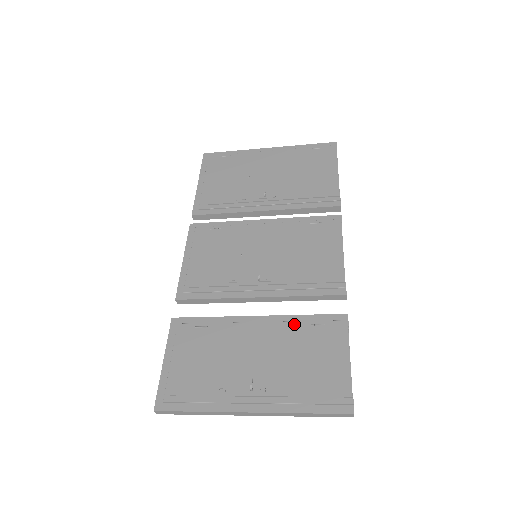
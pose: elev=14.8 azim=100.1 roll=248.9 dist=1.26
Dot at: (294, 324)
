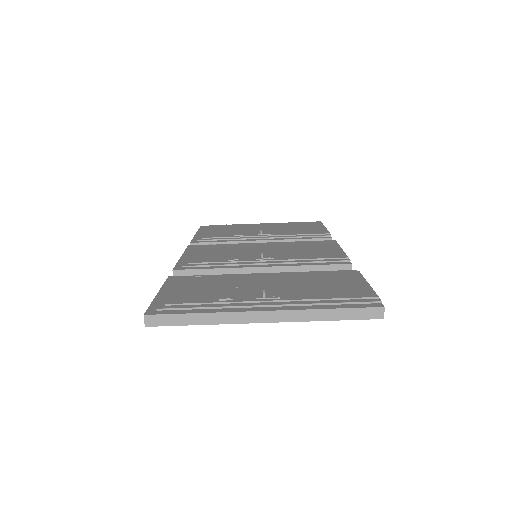
Dot at: (303, 273)
